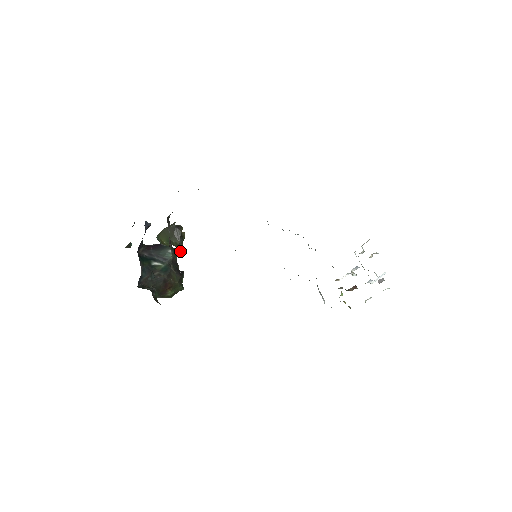
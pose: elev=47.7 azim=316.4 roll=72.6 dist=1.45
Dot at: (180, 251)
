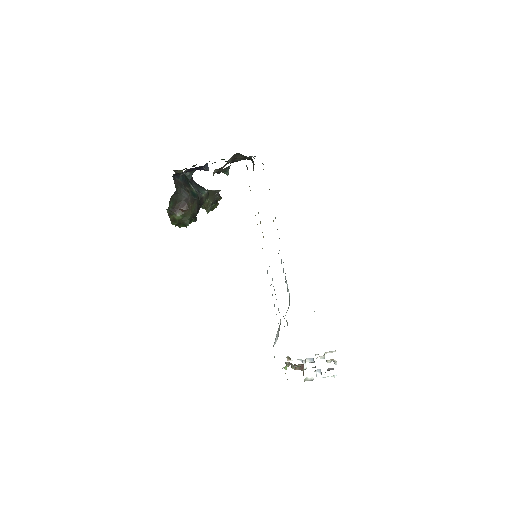
Dot at: (229, 168)
